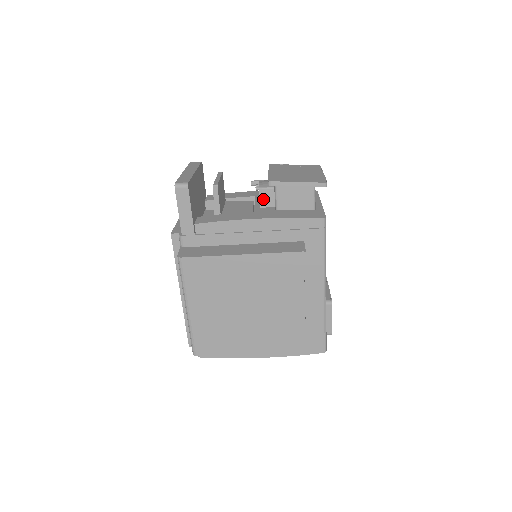
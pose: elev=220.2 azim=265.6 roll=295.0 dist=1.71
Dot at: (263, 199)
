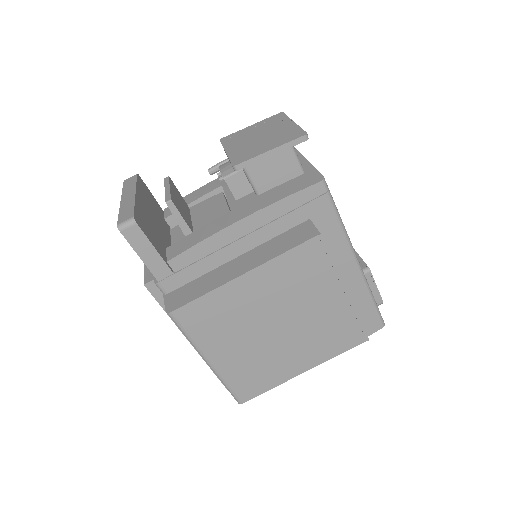
Dot at: (235, 189)
